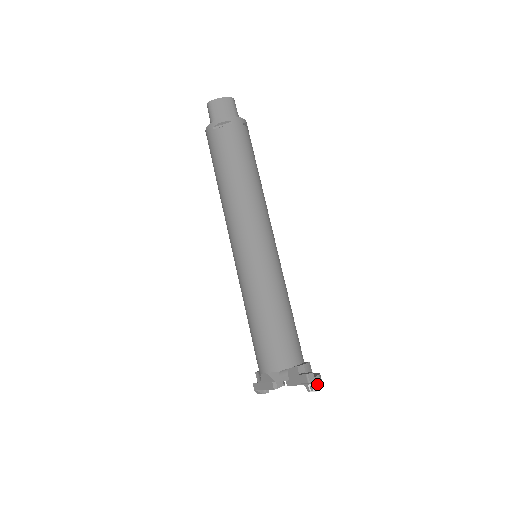
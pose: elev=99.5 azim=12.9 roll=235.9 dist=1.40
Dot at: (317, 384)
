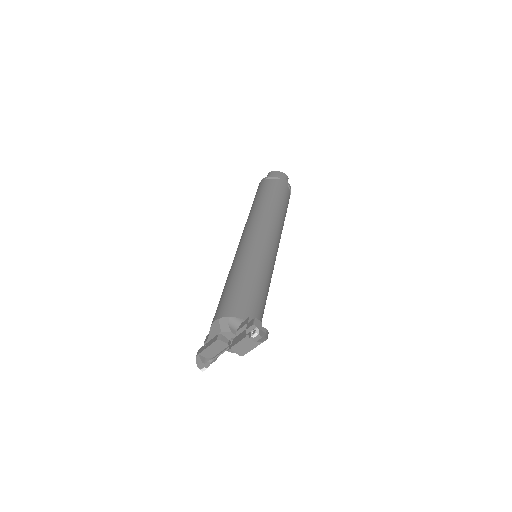
Dot at: (261, 332)
